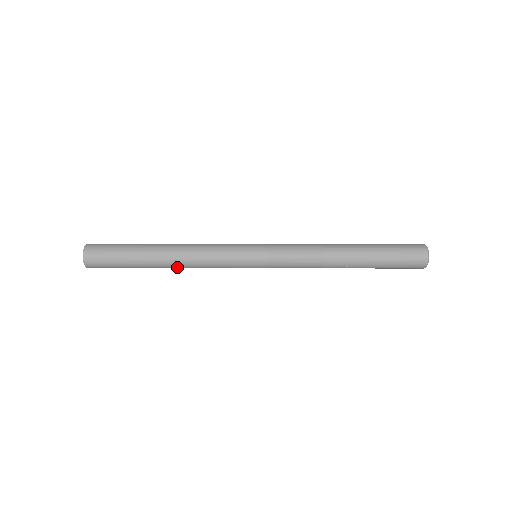
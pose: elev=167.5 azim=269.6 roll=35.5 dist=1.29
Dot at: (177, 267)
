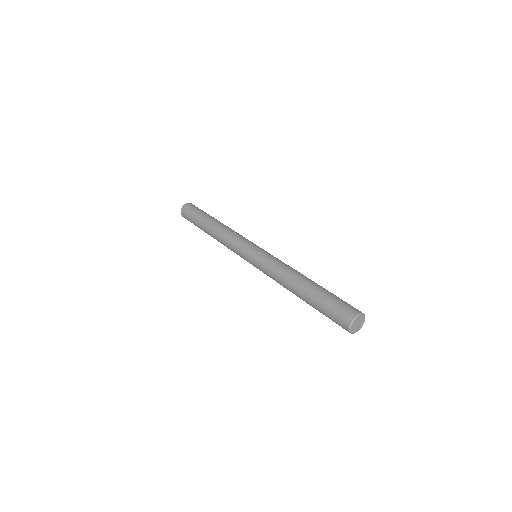
Dot at: occluded
